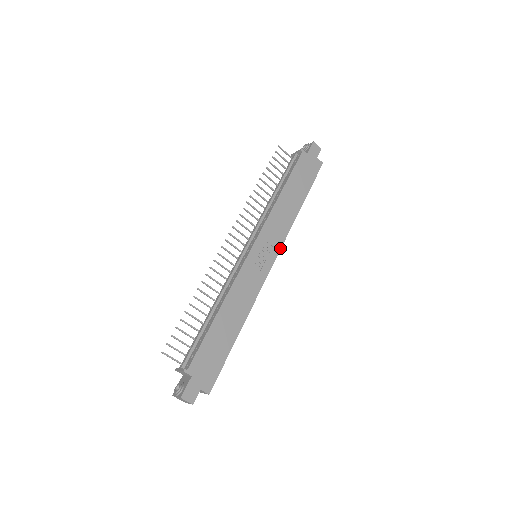
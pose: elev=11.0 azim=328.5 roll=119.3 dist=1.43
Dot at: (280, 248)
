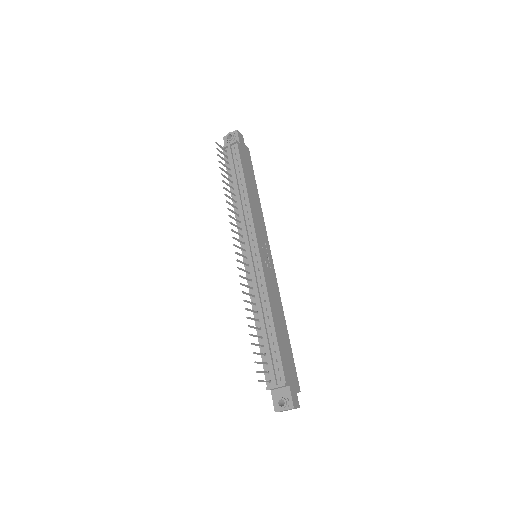
Dot at: (268, 241)
